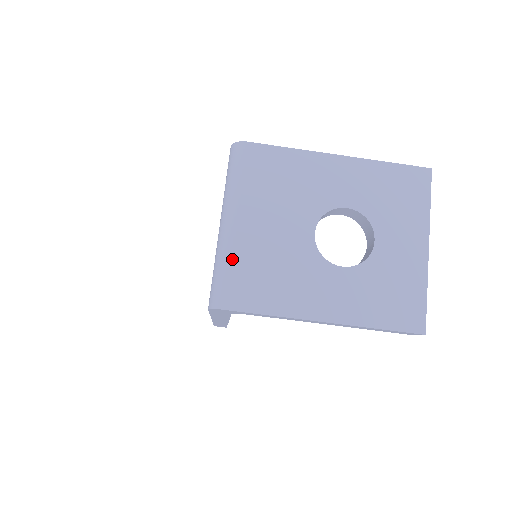
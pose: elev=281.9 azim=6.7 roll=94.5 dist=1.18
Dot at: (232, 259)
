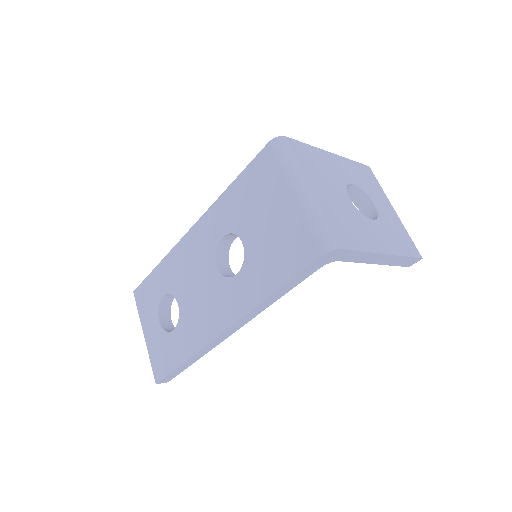
Dot at: (324, 213)
